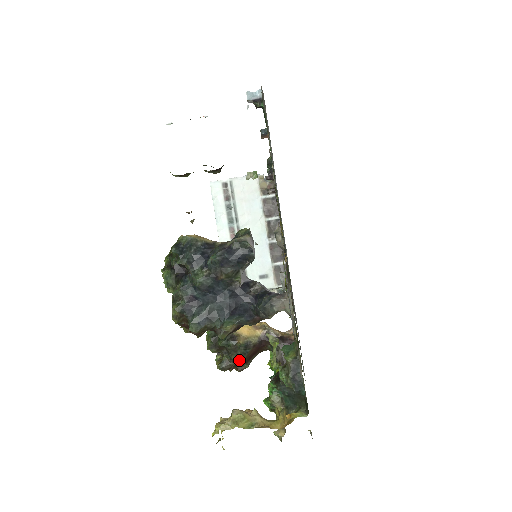
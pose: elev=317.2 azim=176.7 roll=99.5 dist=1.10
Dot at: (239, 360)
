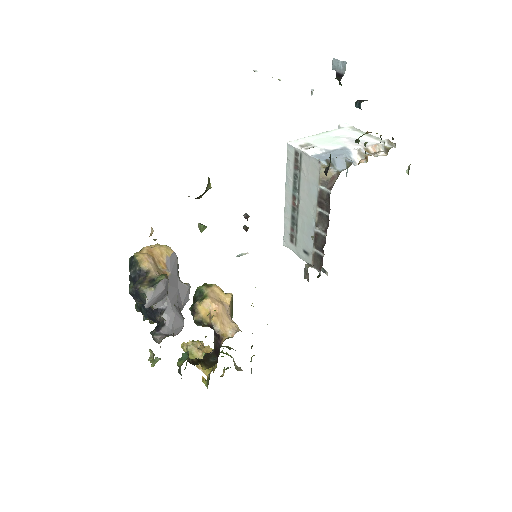
Dot at: (198, 325)
